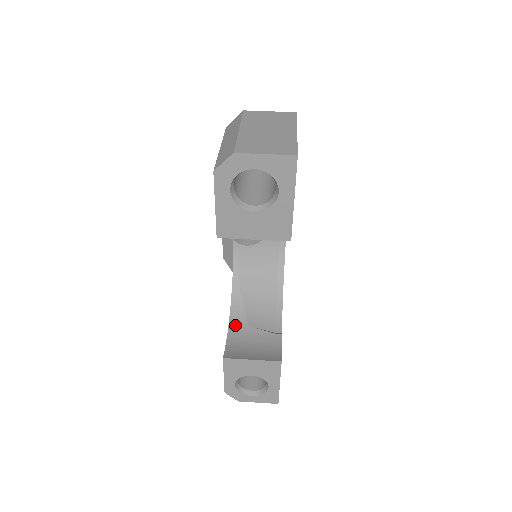
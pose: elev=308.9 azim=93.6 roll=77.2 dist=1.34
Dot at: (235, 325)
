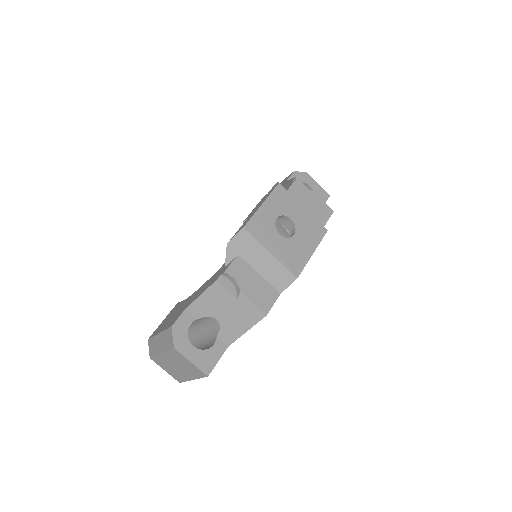
Dot at: occluded
